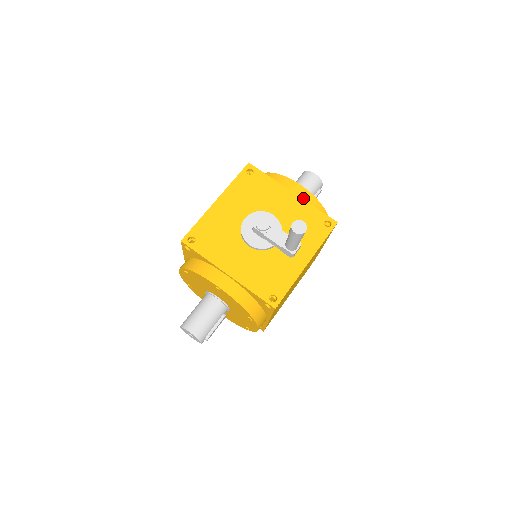
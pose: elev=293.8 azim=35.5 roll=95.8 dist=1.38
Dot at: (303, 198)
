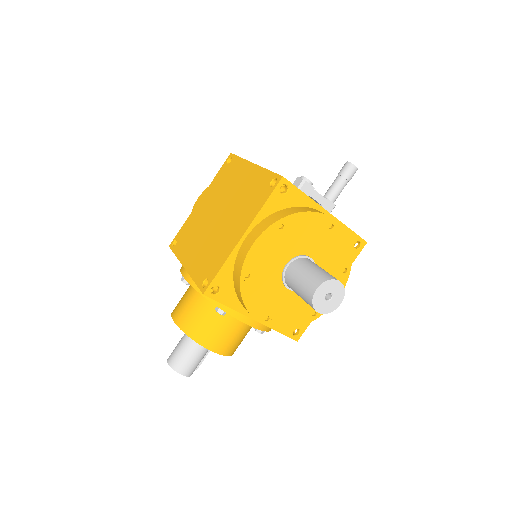
Dot at: occluded
